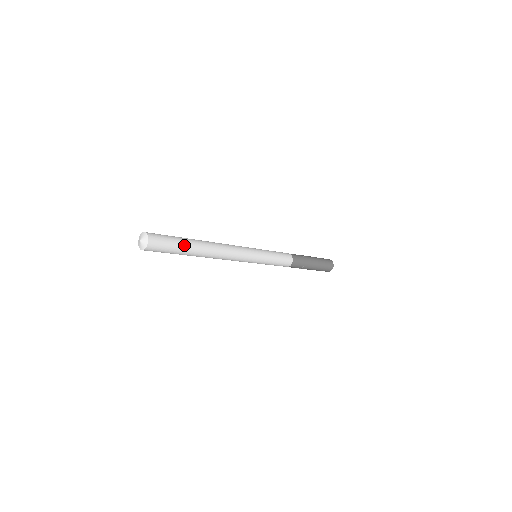
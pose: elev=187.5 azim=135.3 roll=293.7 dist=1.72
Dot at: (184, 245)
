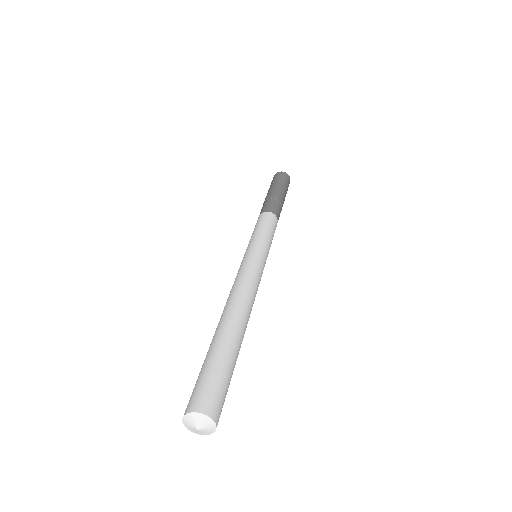
Dot at: (229, 355)
